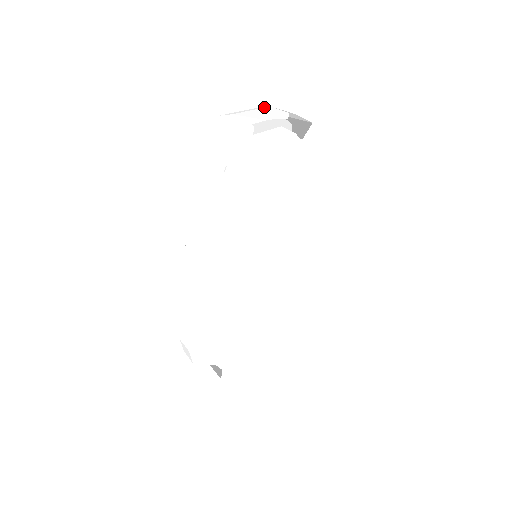
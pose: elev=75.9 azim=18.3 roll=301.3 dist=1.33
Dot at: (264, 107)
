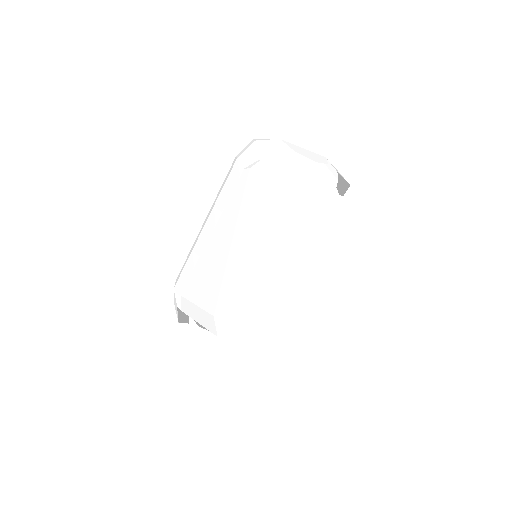
Dot at: (318, 154)
